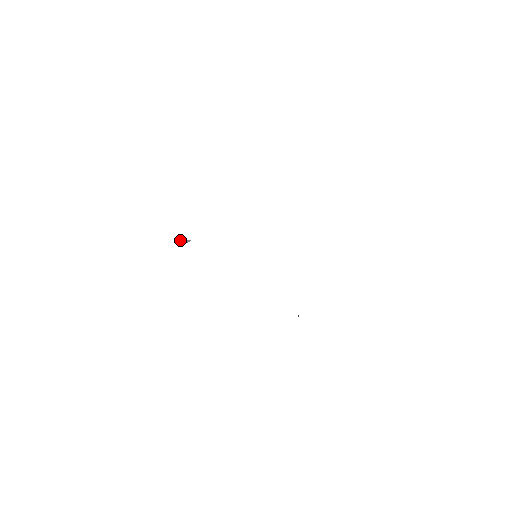
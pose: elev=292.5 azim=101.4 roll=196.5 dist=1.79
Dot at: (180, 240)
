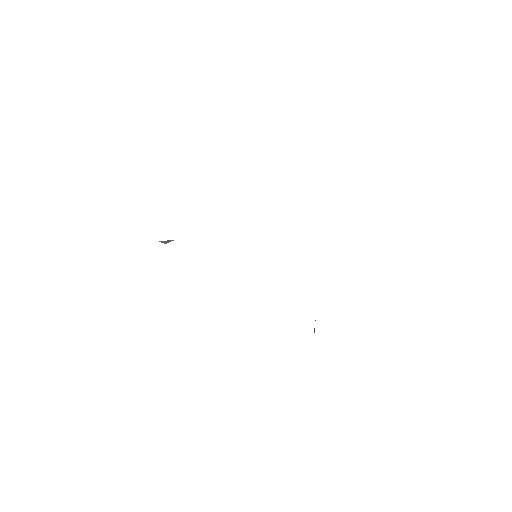
Dot at: occluded
